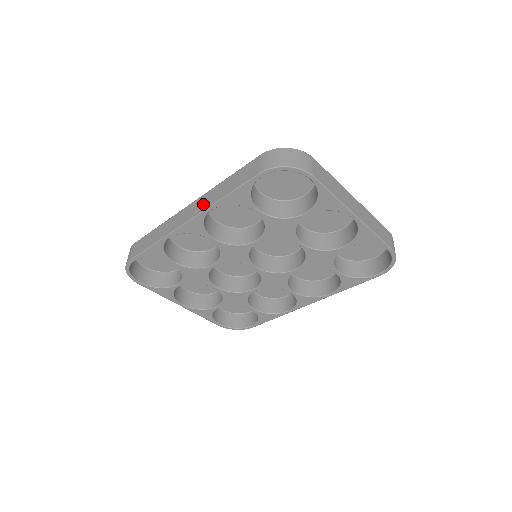
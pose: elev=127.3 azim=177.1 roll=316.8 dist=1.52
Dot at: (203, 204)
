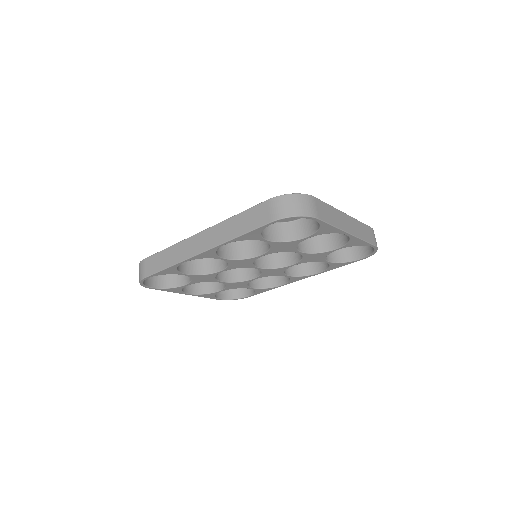
Dot at: (215, 238)
